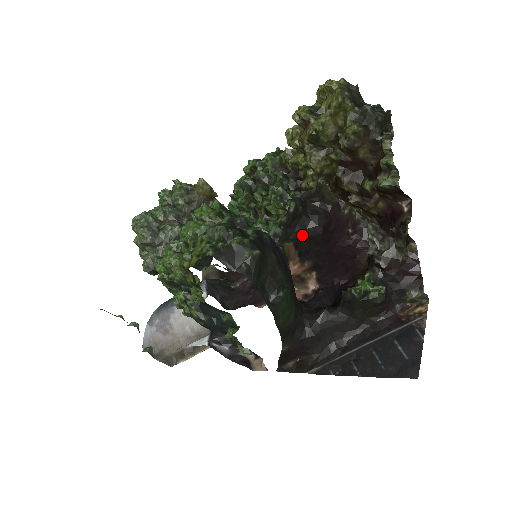
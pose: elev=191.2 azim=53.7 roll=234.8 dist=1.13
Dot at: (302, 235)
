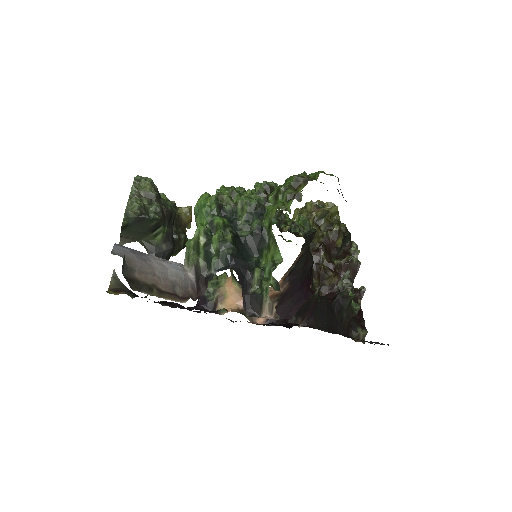
Dot at: (307, 254)
